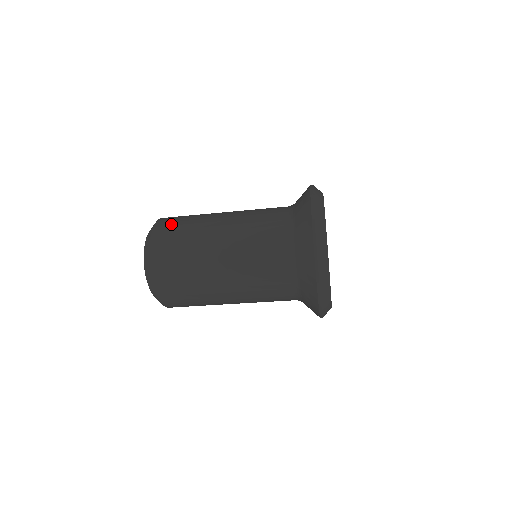
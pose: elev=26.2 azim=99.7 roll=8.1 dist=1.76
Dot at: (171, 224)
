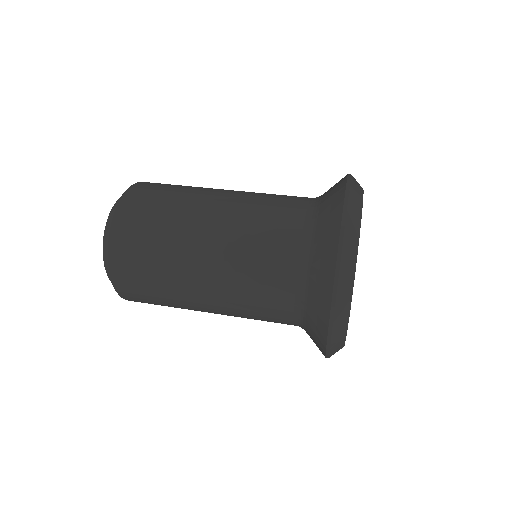
Dot at: (132, 273)
